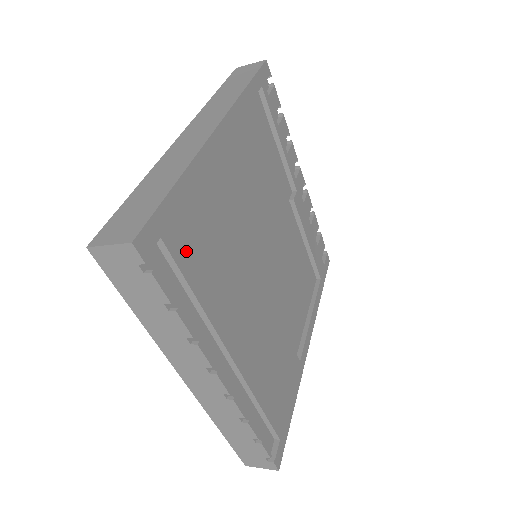
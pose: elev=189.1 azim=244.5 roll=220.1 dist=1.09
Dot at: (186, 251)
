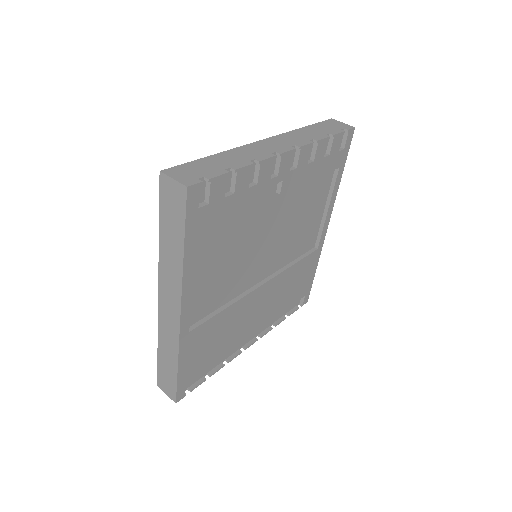
Dot at: (201, 366)
